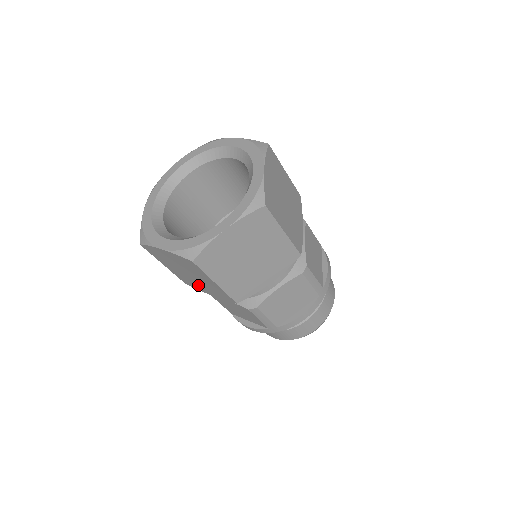
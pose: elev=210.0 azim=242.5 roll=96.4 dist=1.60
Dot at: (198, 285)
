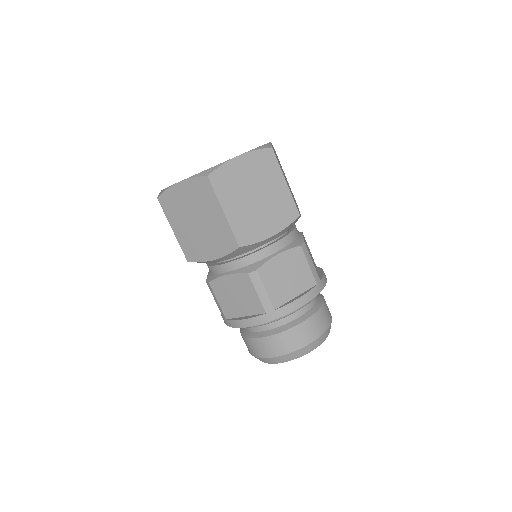
Dot at: (202, 245)
